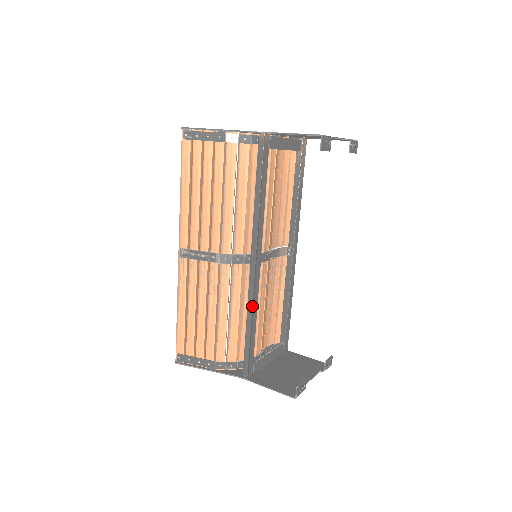
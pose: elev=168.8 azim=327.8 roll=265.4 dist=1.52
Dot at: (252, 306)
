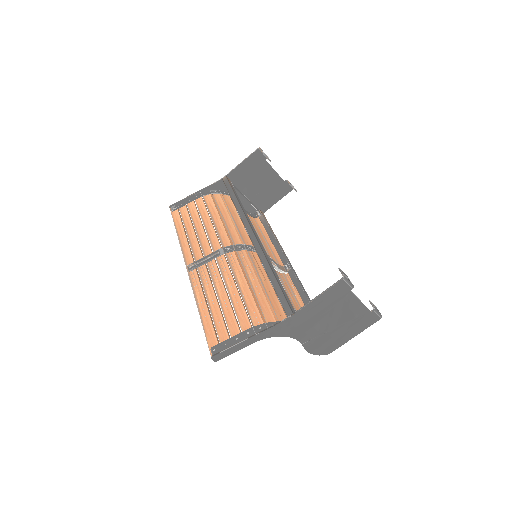
Dot at: (265, 257)
